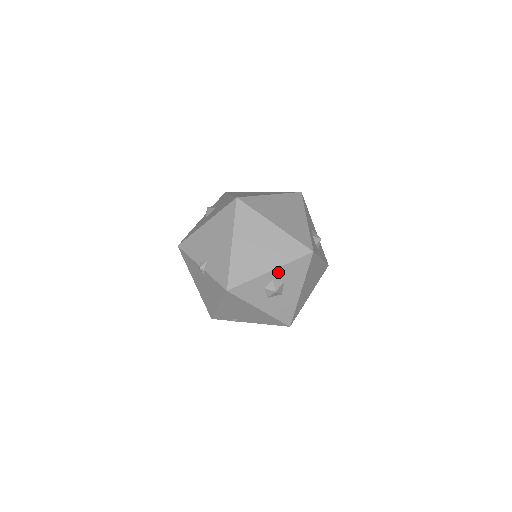
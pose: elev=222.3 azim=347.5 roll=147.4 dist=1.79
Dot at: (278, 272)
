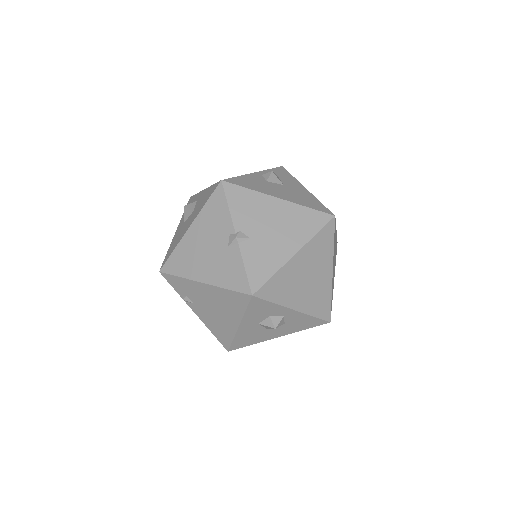
Dot at: (295, 315)
